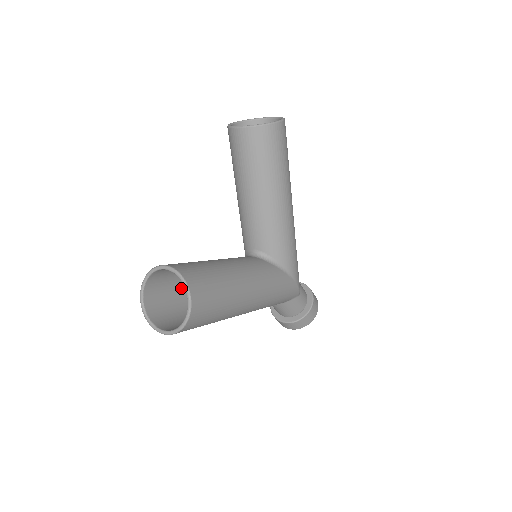
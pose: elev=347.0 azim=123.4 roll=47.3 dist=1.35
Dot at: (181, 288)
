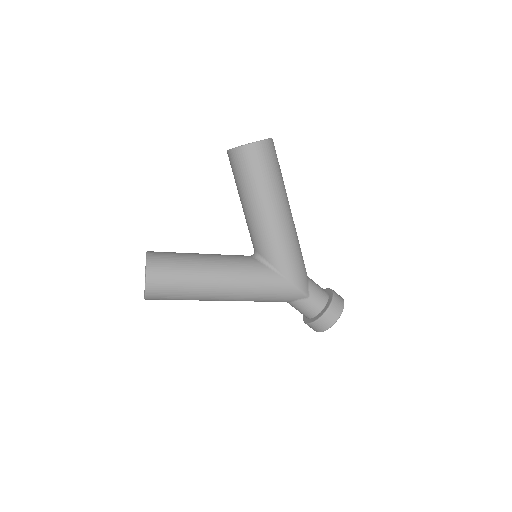
Dot at: occluded
